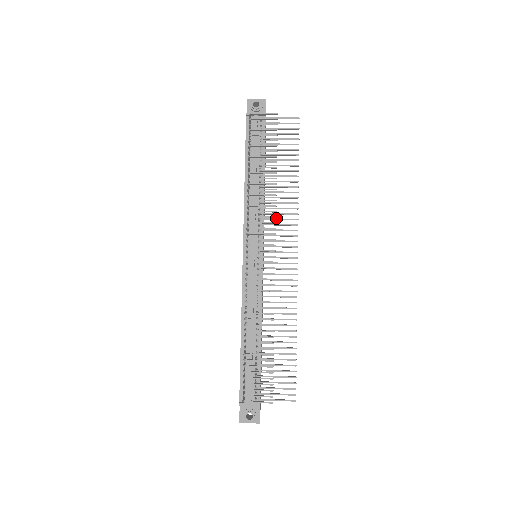
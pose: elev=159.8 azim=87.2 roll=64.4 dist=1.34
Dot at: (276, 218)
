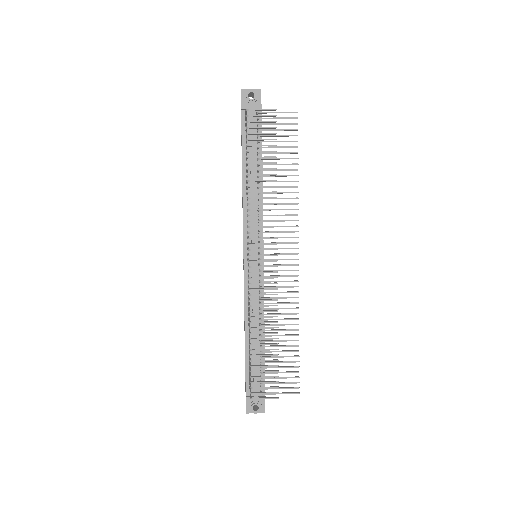
Dot at: occluded
